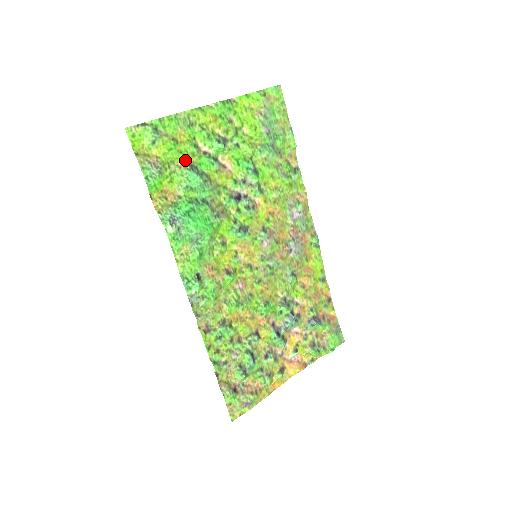
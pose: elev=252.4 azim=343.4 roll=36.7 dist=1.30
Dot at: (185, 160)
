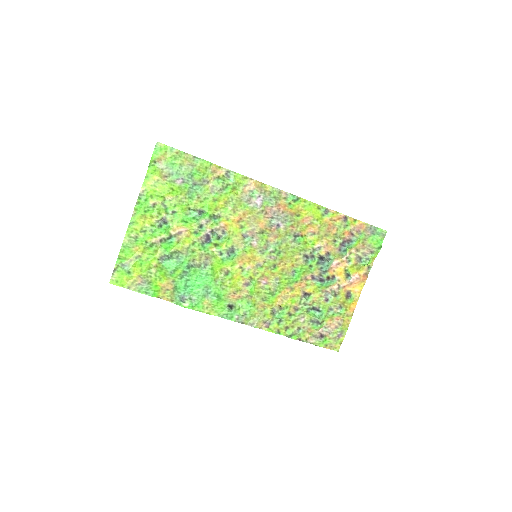
Dot at: (155, 259)
